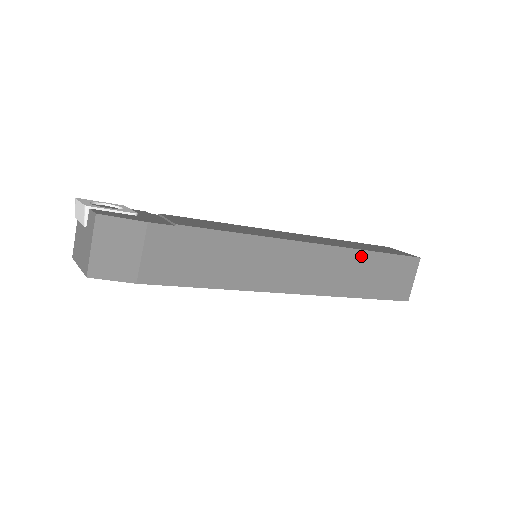
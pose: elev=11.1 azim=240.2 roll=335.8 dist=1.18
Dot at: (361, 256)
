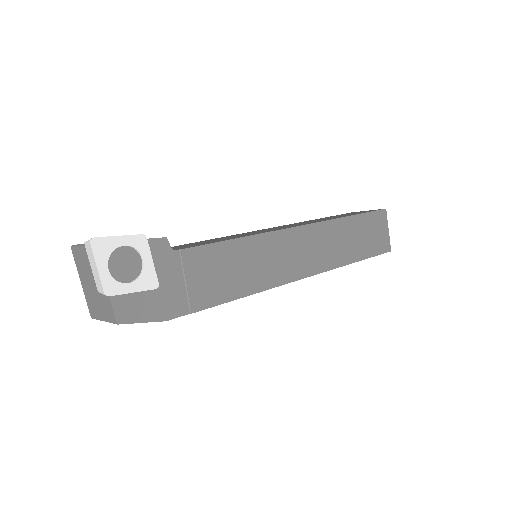
Dot at: occluded
